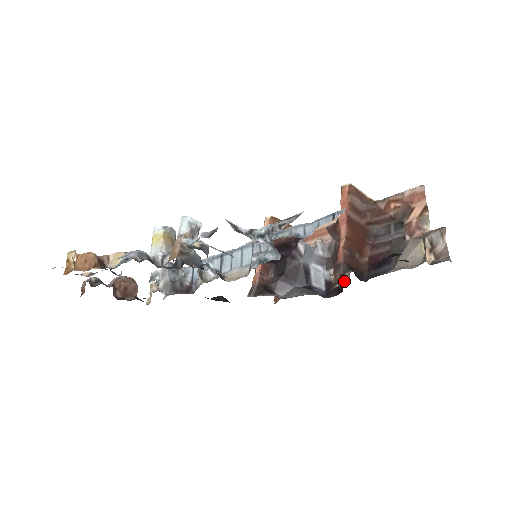
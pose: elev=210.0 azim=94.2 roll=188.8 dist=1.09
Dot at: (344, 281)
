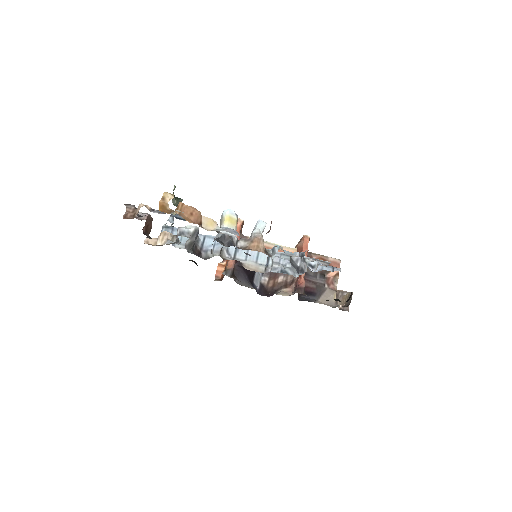
Dot at: (288, 294)
